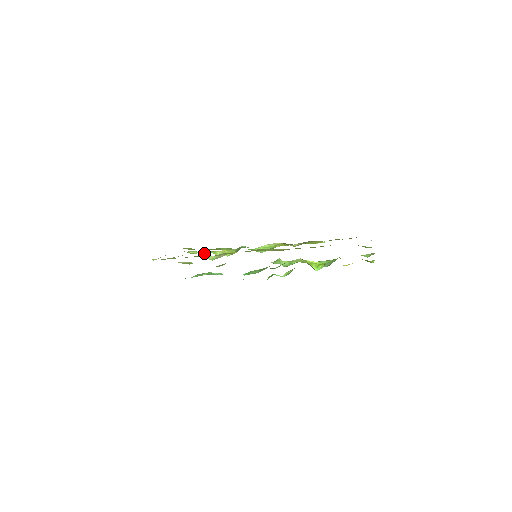
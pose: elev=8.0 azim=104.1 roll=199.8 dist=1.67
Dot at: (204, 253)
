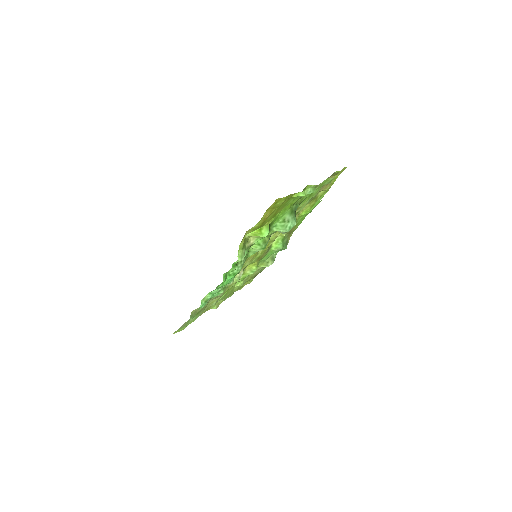
Dot at: (241, 279)
